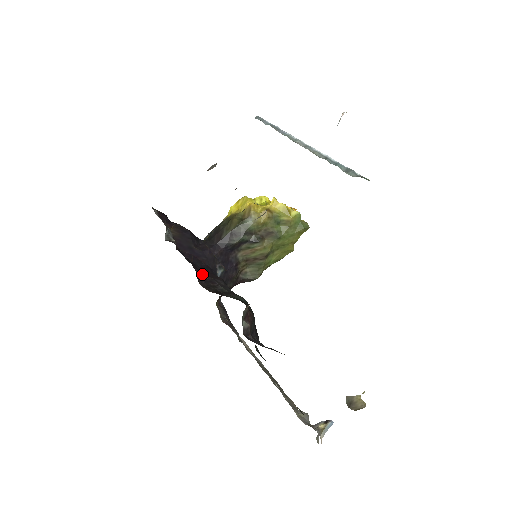
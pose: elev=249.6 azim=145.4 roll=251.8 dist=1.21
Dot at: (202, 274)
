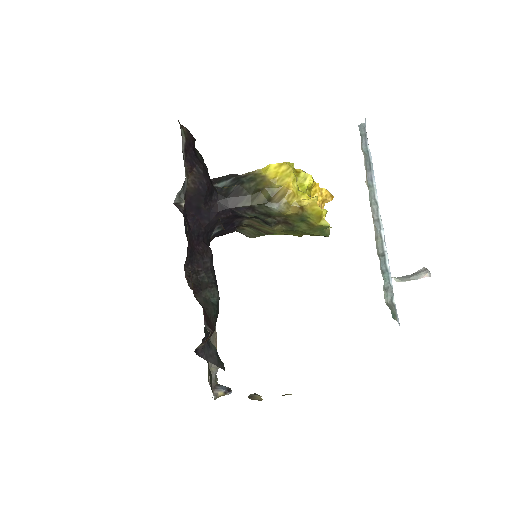
Dot at: (193, 252)
